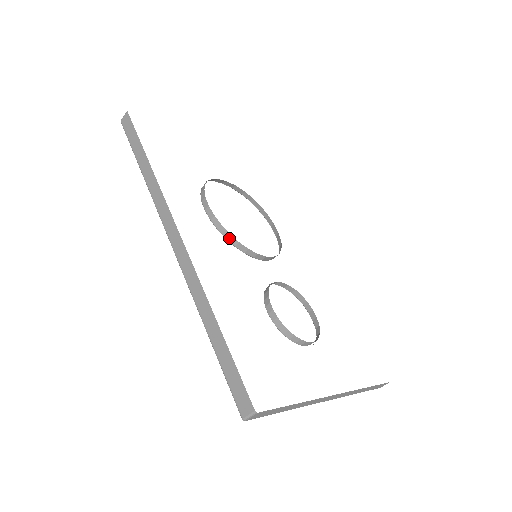
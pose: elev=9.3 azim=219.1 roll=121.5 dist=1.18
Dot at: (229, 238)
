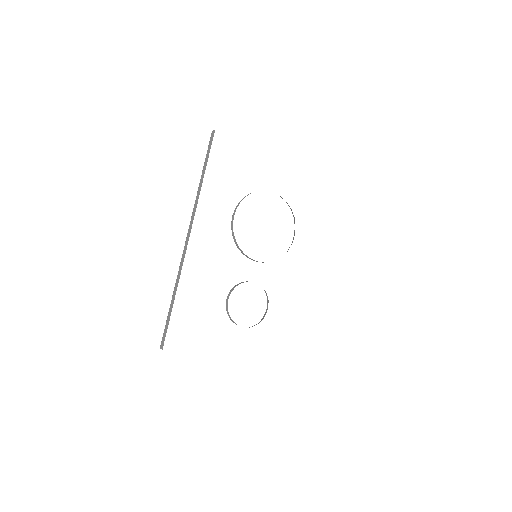
Dot at: (235, 242)
